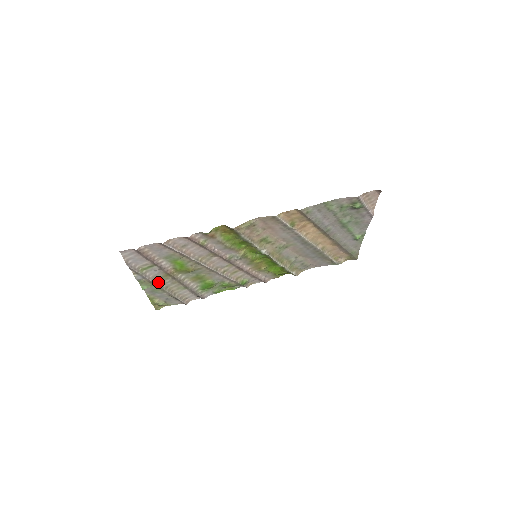
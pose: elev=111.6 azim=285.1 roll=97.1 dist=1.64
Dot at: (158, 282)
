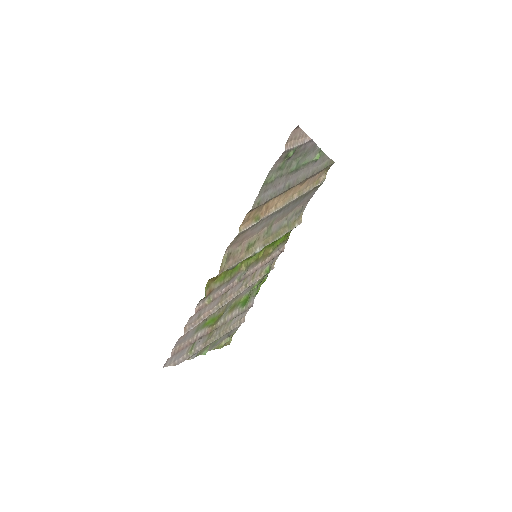
Dot at: (210, 341)
